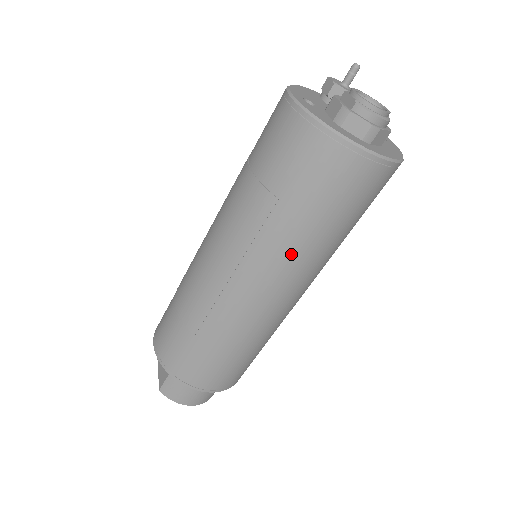
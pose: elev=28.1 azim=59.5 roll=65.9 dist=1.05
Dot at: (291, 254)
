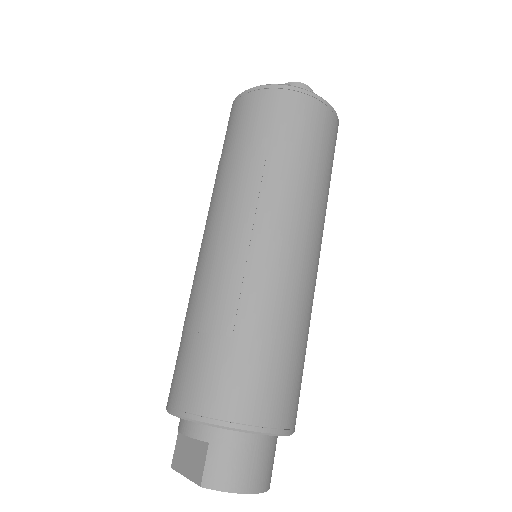
Dot at: (297, 194)
